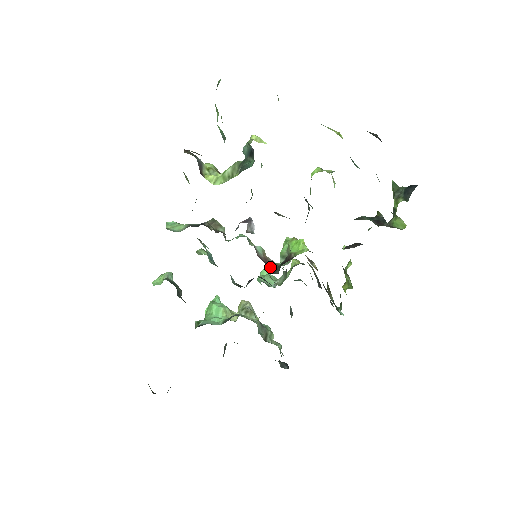
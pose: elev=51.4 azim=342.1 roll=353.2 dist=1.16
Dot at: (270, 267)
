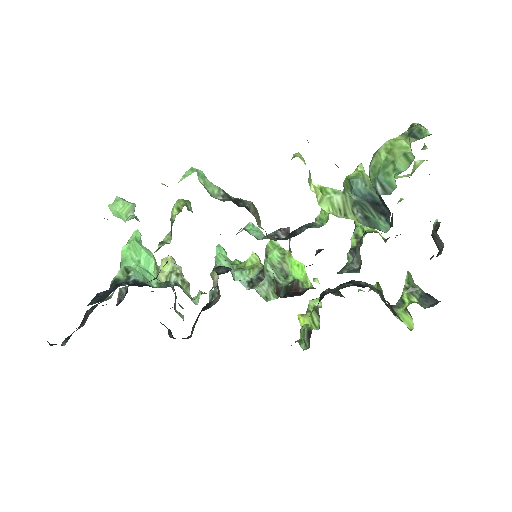
Dot at: (276, 285)
